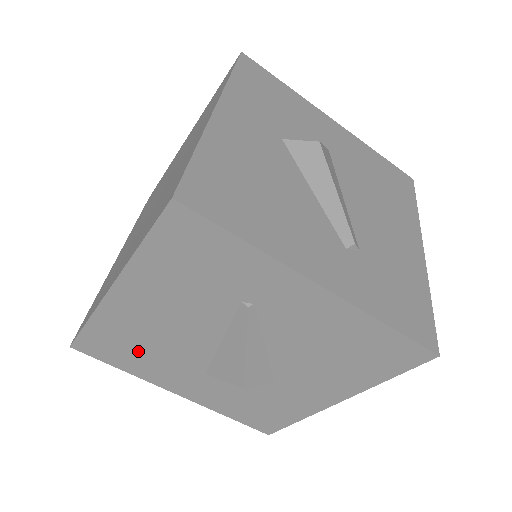
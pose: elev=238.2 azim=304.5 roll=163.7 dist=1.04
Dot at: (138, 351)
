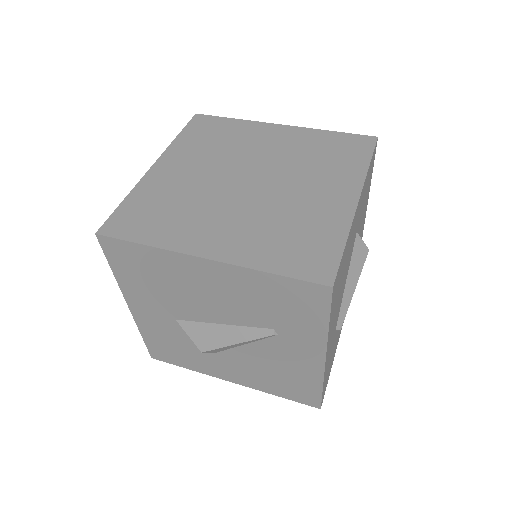
Dot at: (151, 280)
